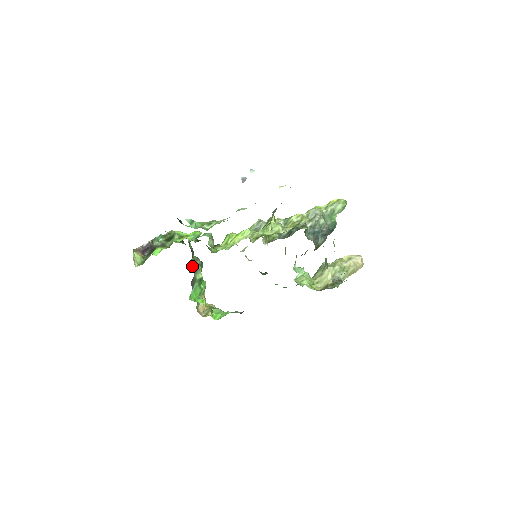
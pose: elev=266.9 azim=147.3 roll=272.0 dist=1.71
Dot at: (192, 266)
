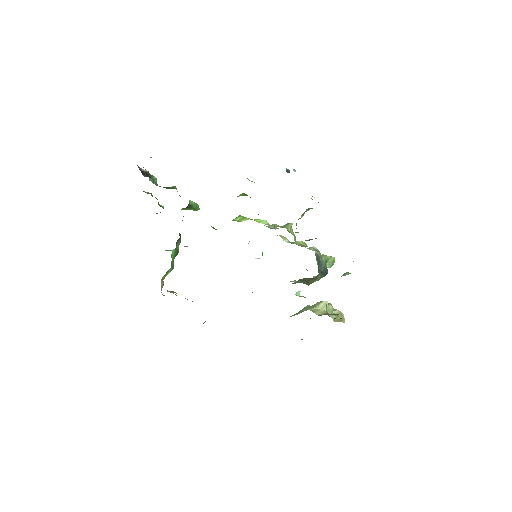
Dot at: occluded
